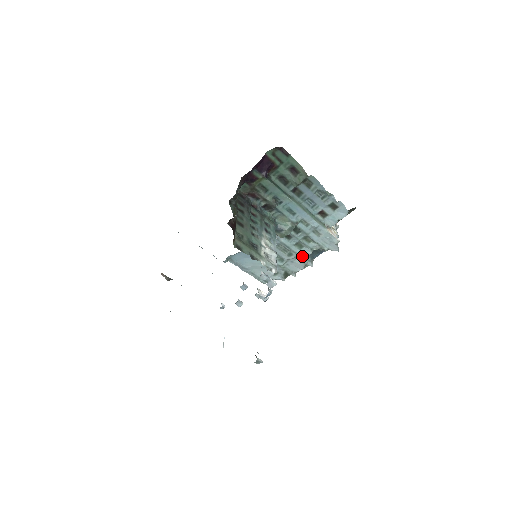
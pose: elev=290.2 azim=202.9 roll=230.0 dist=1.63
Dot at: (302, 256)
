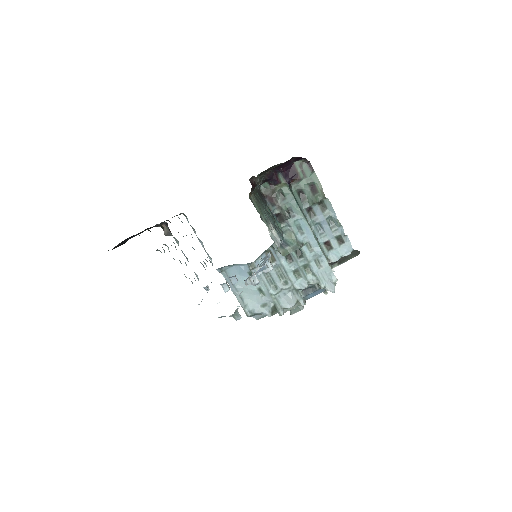
Dot at: (297, 288)
